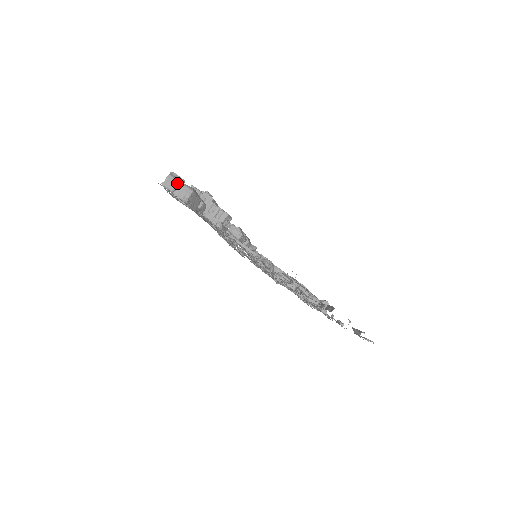
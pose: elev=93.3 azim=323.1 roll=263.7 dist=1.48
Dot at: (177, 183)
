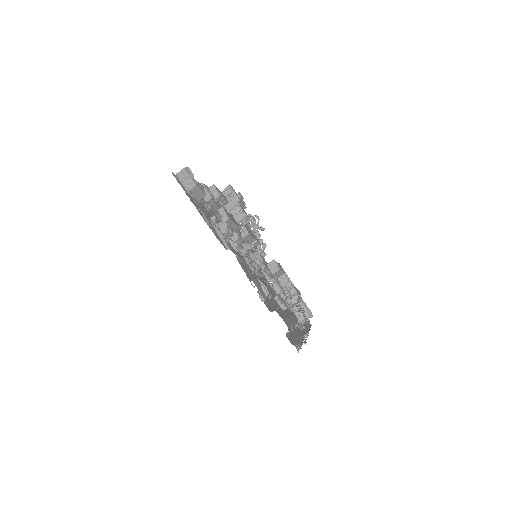
Dot at: (186, 176)
